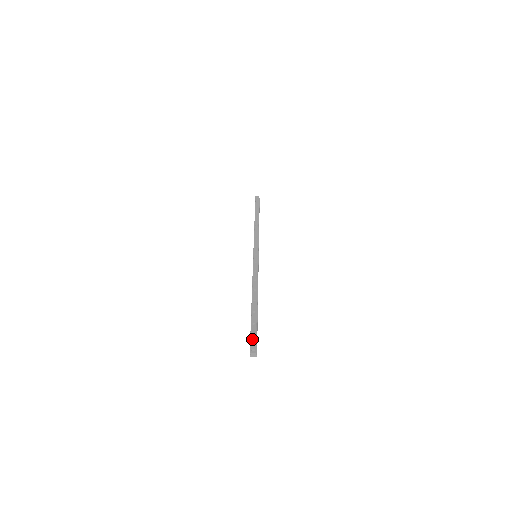
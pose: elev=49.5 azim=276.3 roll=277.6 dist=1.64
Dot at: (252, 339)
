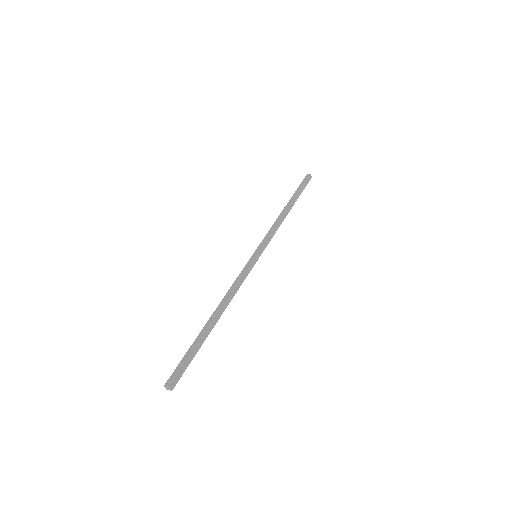
Dot at: (177, 368)
